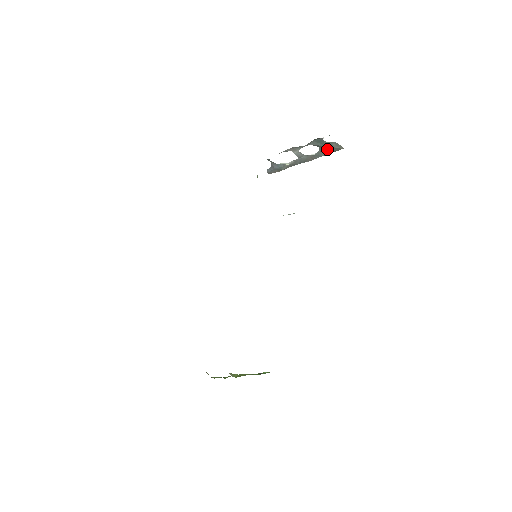
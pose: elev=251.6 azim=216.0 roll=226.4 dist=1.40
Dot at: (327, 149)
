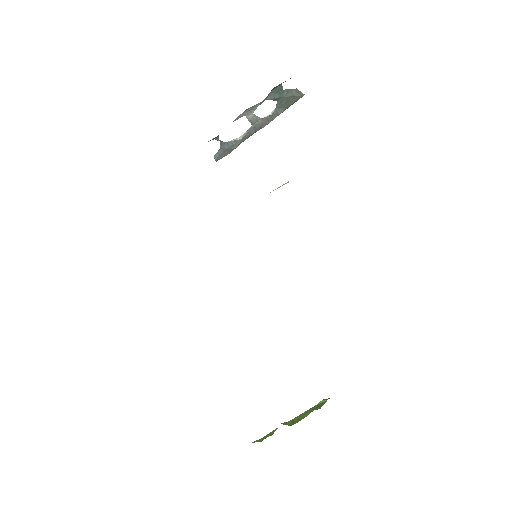
Dot at: (286, 101)
